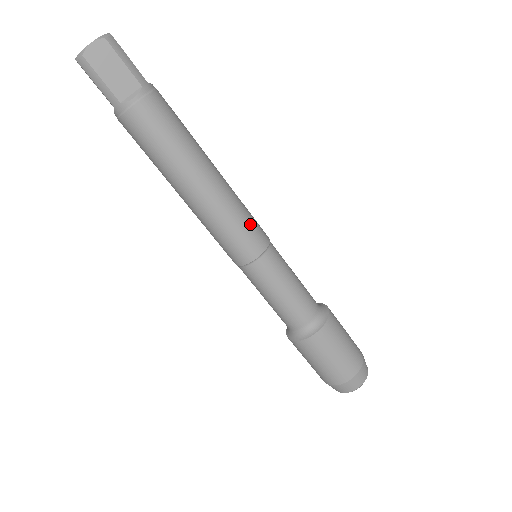
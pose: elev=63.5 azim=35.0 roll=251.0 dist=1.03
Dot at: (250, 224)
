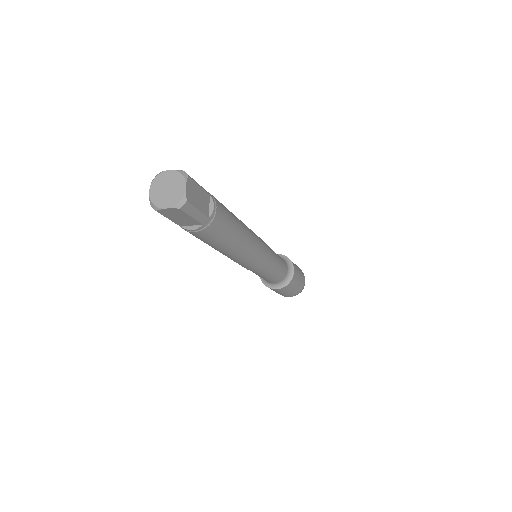
Dot at: (257, 261)
